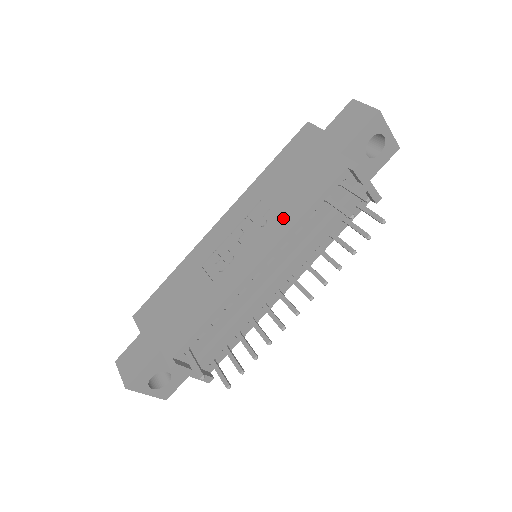
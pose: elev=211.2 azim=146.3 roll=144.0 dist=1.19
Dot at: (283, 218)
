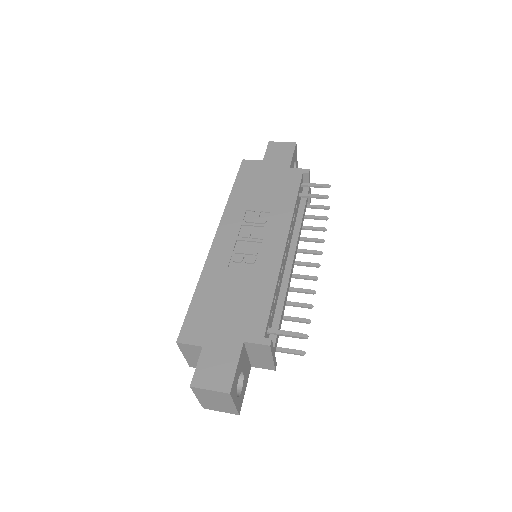
Dot at: (280, 212)
